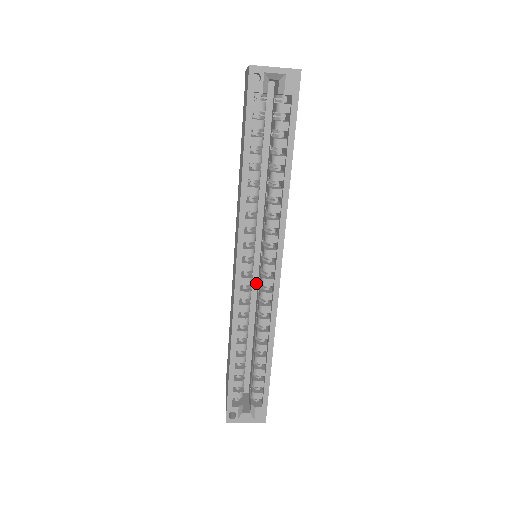
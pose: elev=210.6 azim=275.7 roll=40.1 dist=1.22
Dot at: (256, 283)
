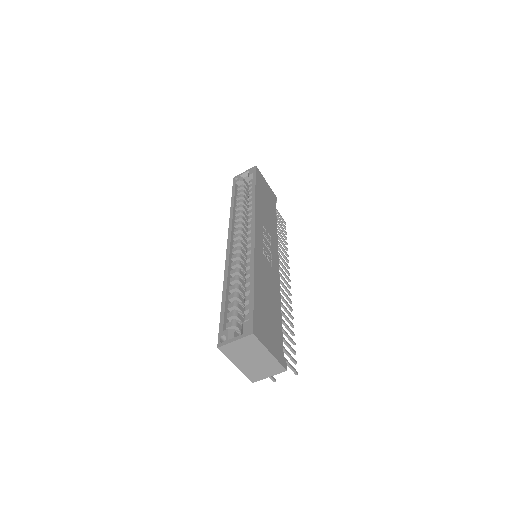
Dot at: occluded
